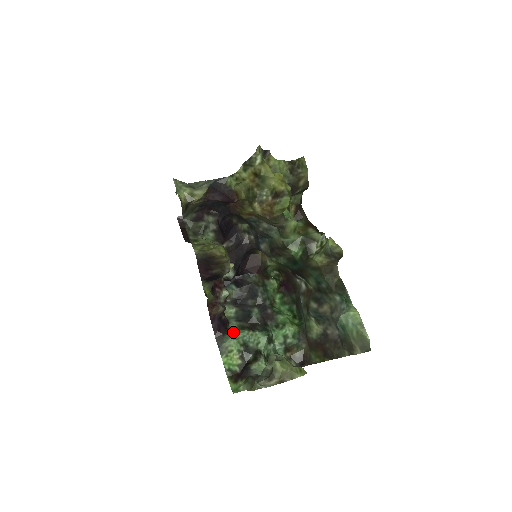
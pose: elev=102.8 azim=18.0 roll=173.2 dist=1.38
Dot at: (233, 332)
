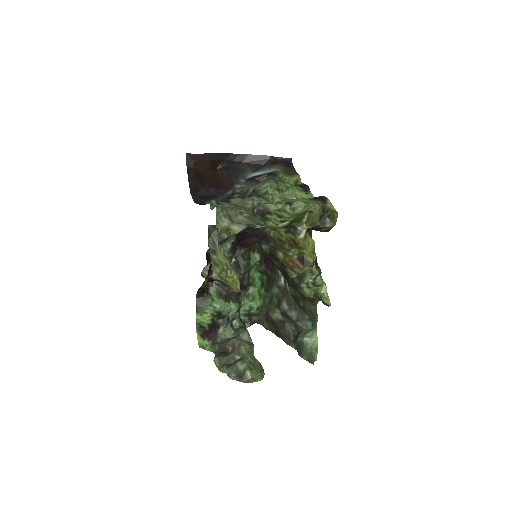
Dot at: occluded
